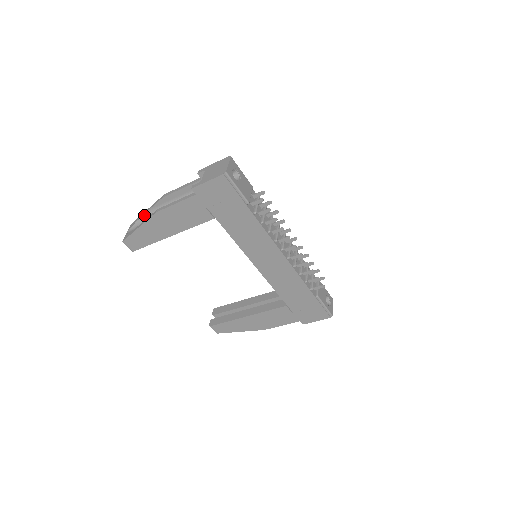
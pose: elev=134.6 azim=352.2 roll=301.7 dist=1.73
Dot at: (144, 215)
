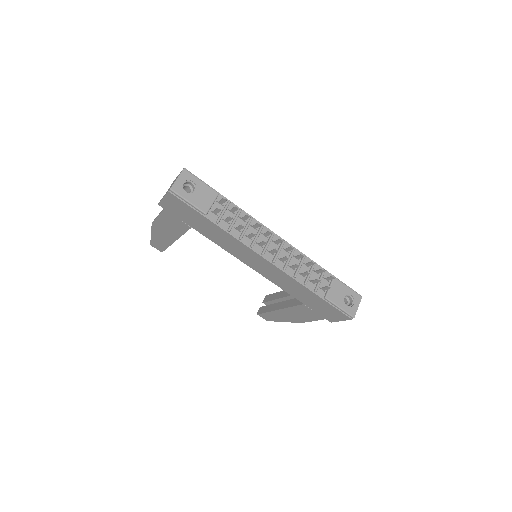
Dot at: occluded
